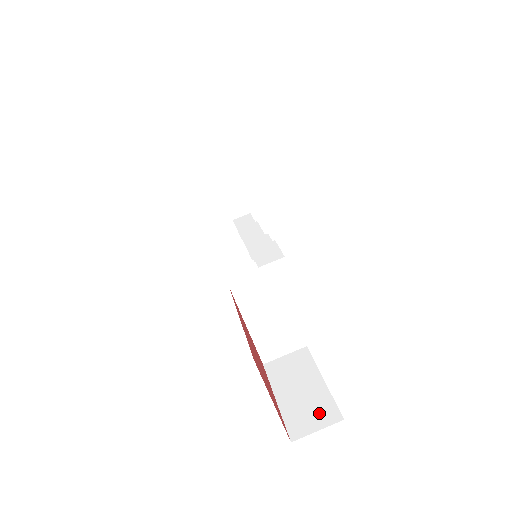
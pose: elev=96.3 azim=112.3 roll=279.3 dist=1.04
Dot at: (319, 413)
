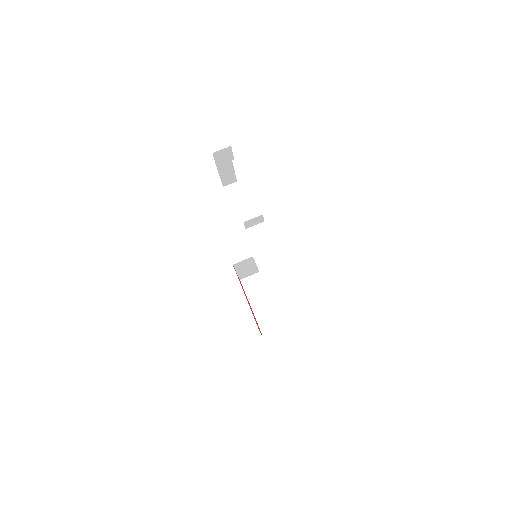
Dot at: (279, 320)
